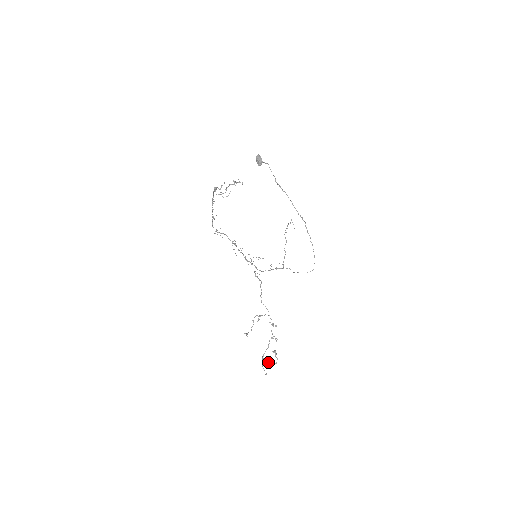
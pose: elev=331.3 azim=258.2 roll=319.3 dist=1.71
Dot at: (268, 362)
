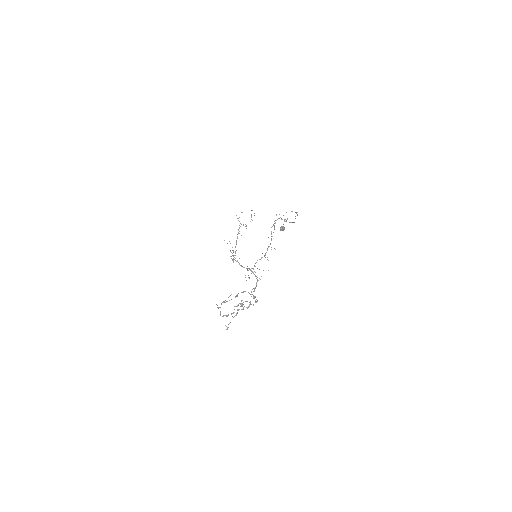
Dot at: occluded
